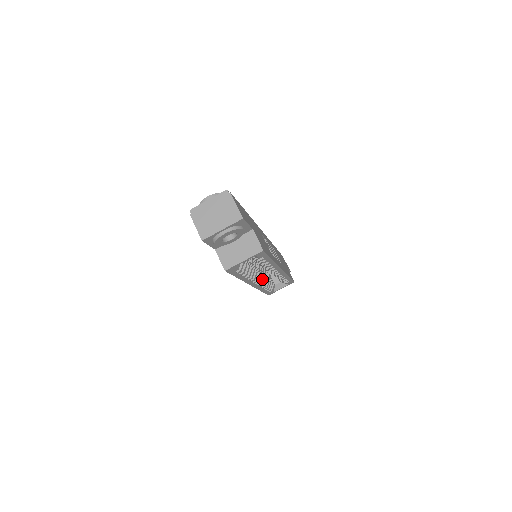
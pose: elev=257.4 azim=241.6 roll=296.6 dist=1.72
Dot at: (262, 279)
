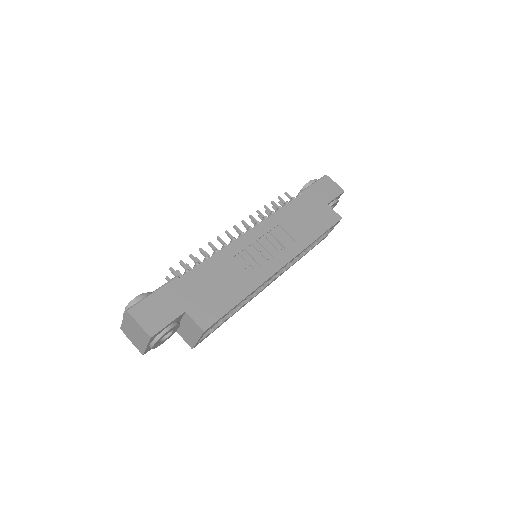
Dot at: occluded
